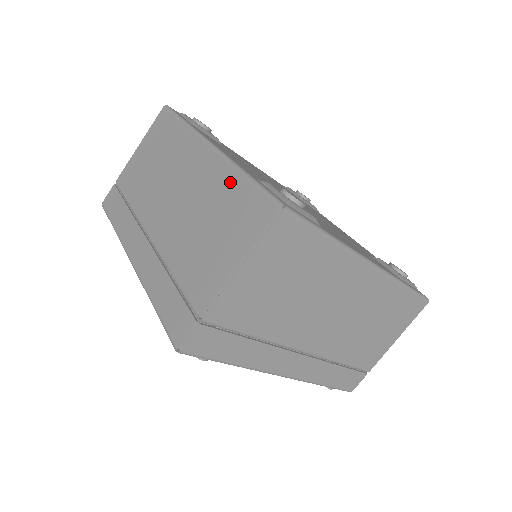
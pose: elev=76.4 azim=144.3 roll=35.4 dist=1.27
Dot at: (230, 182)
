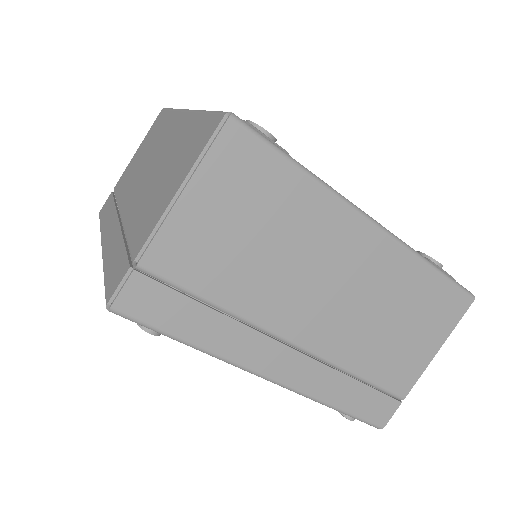
Dot at: (191, 125)
